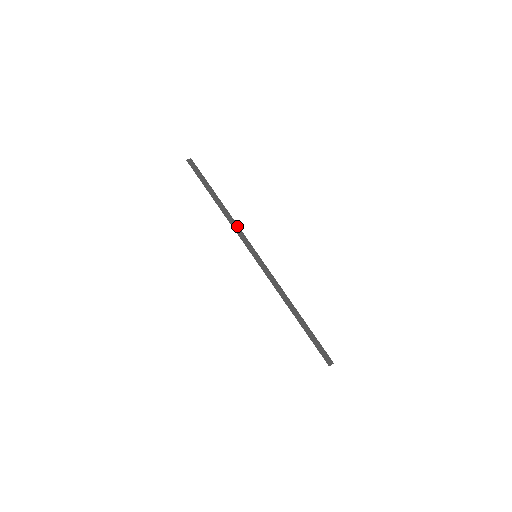
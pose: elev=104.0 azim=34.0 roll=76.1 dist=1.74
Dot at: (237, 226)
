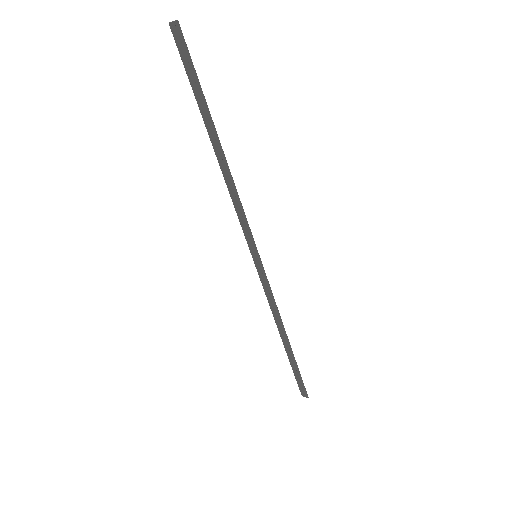
Dot at: (237, 203)
